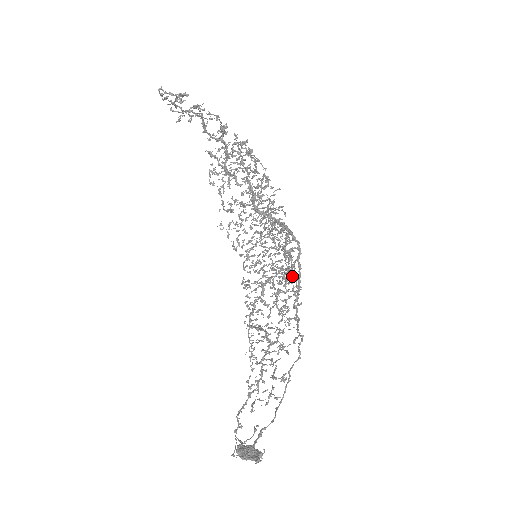
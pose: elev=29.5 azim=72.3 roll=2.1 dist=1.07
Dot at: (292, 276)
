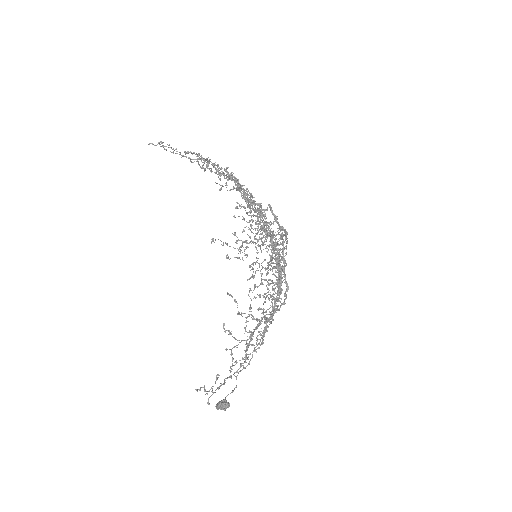
Dot at: (247, 255)
